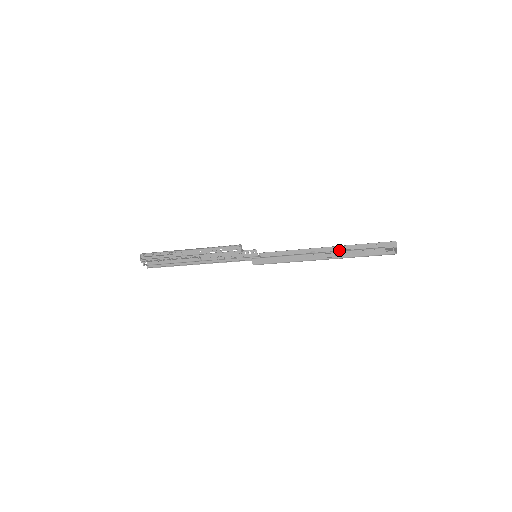
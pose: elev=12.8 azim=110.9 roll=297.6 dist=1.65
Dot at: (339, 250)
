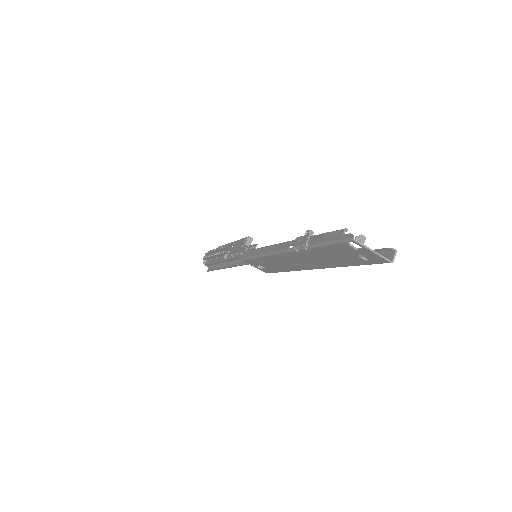
Dot at: occluded
